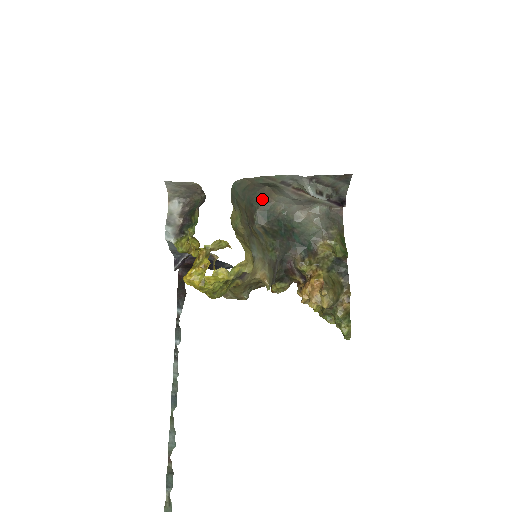
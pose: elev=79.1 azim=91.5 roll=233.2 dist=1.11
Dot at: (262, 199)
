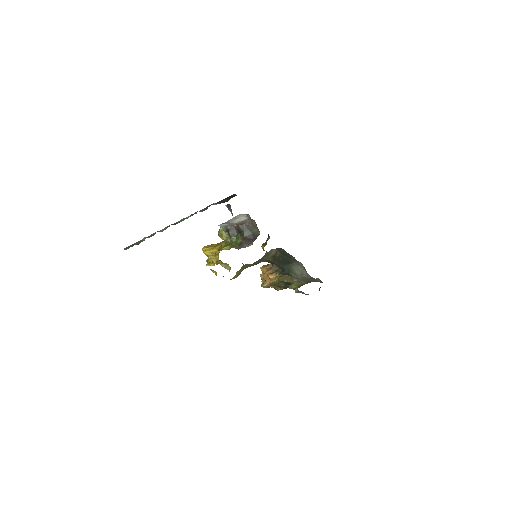
Dot at: occluded
